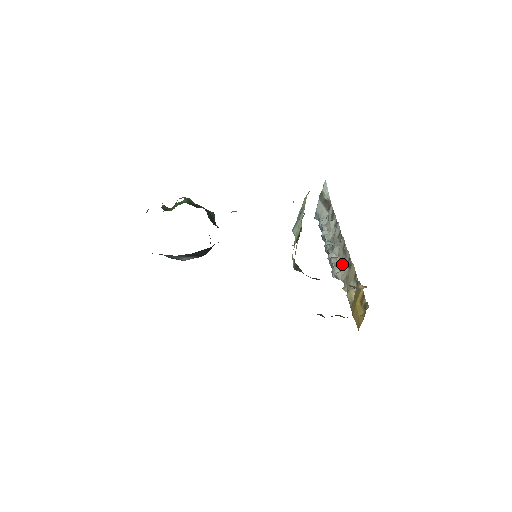
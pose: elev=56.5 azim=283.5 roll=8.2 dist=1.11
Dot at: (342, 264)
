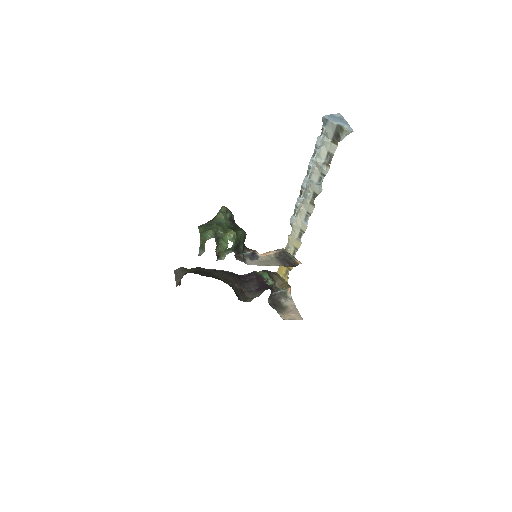
Dot at: (299, 223)
